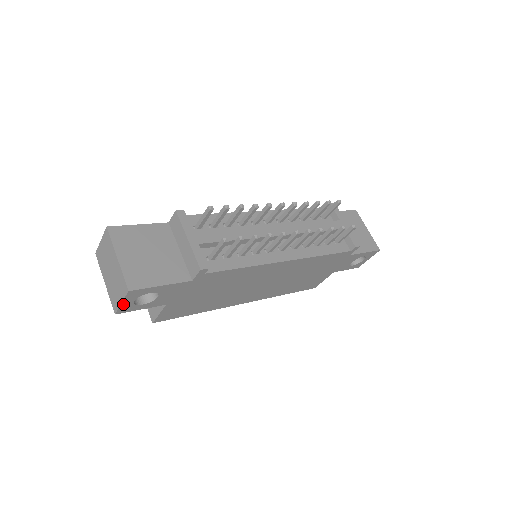
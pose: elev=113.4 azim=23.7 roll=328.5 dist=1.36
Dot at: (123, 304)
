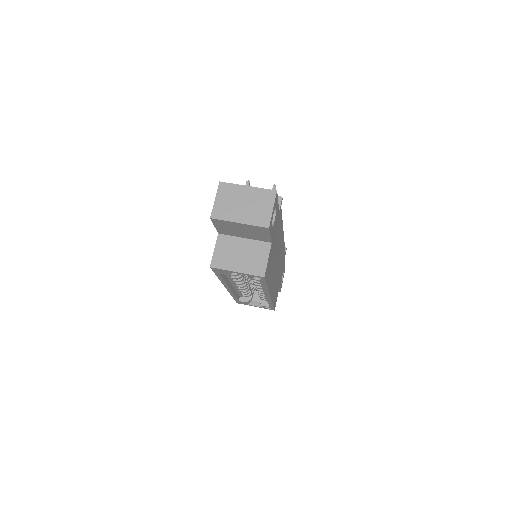
Dot at: (272, 213)
